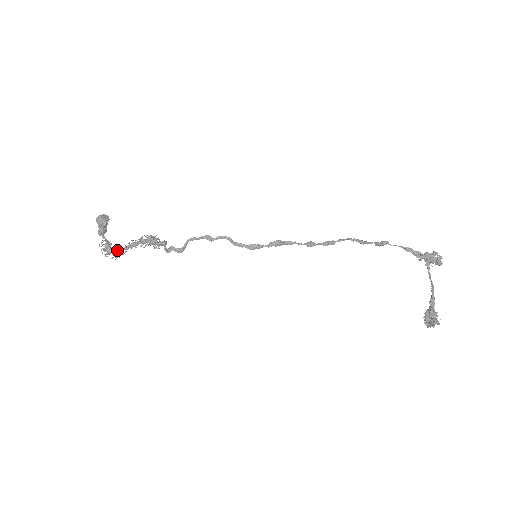
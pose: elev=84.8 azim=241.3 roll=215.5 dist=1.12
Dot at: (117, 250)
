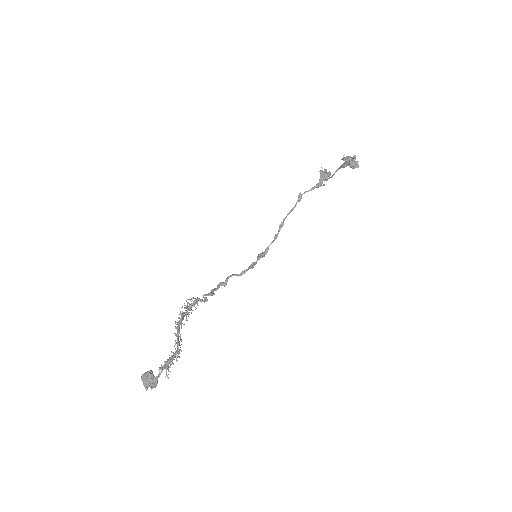
Dot at: (175, 353)
